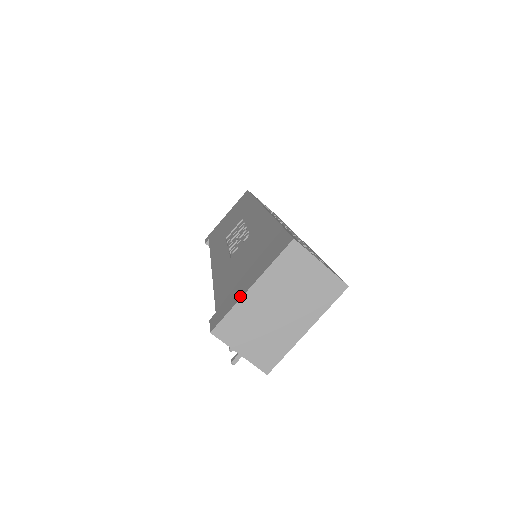
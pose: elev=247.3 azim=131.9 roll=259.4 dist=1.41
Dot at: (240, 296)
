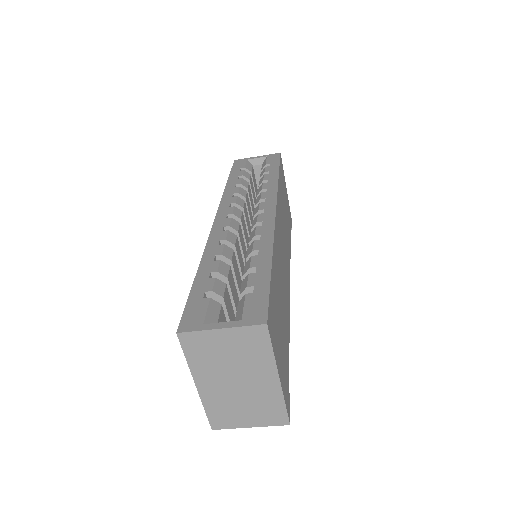
Dot at: (200, 393)
